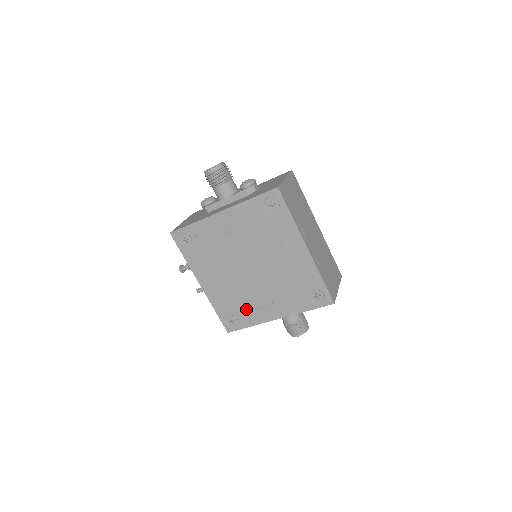
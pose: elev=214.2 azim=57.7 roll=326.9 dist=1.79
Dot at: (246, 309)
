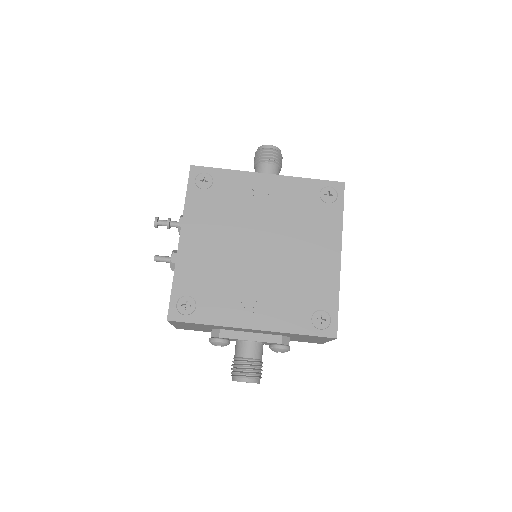
Dot at: (218, 297)
